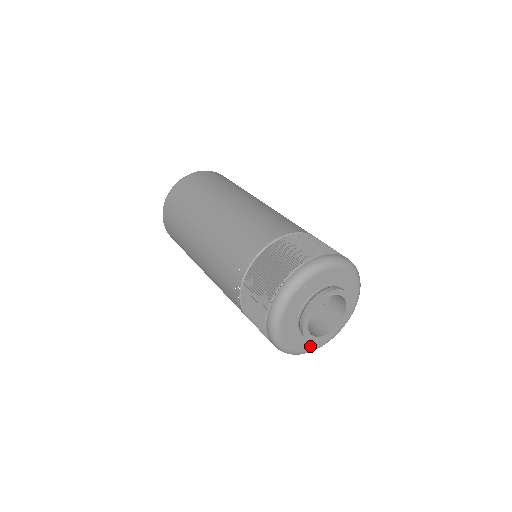
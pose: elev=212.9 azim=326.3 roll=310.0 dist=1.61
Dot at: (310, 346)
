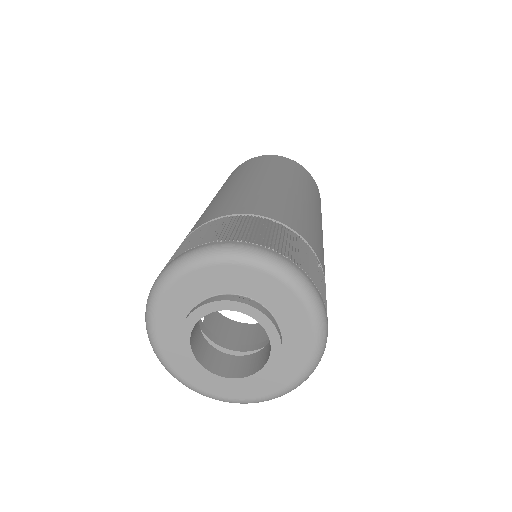
Dot at: (202, 383)
